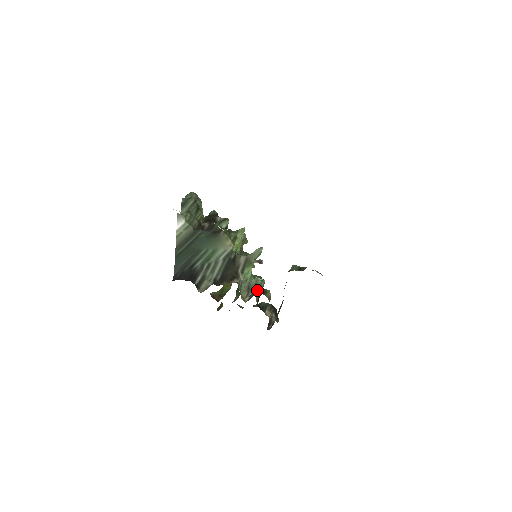
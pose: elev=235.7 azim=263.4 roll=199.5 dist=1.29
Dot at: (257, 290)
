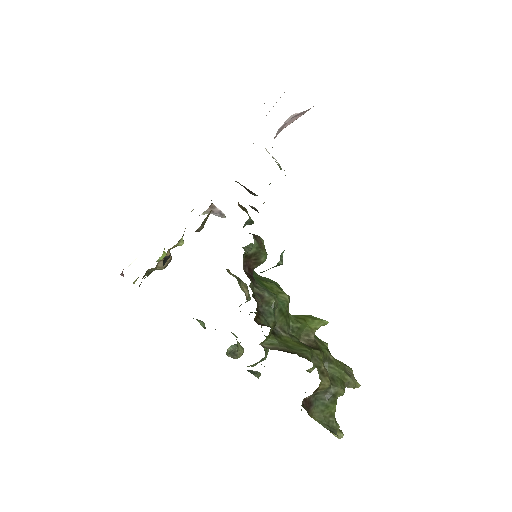
Dot at: occluded
